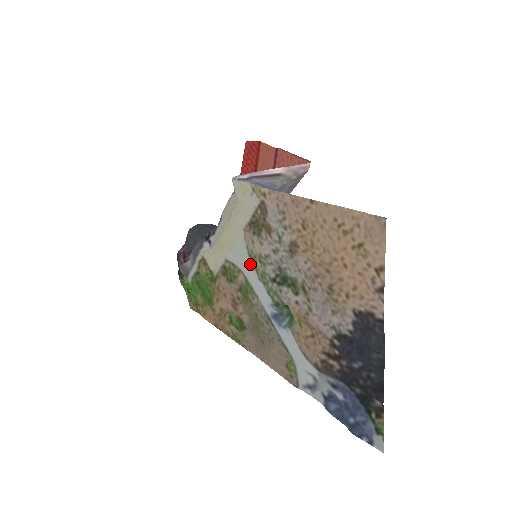
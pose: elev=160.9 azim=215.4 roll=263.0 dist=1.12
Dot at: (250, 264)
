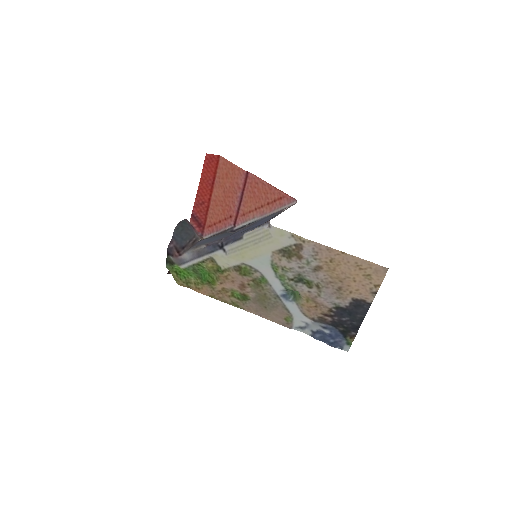
Dot at: (270, 269)
